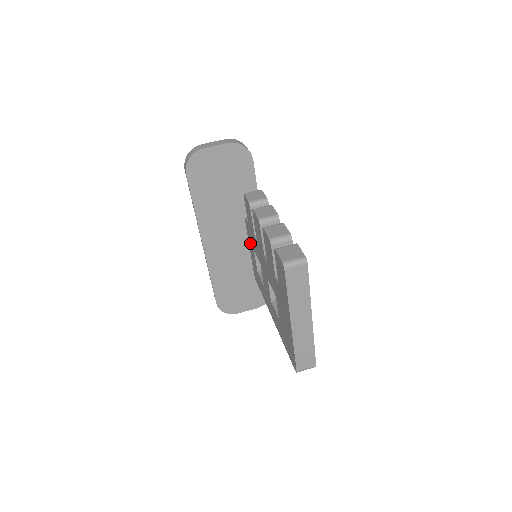
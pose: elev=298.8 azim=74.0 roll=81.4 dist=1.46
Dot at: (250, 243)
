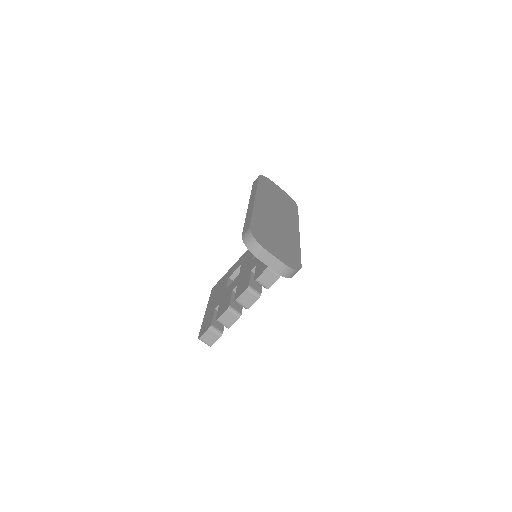
Dot at: occluded
